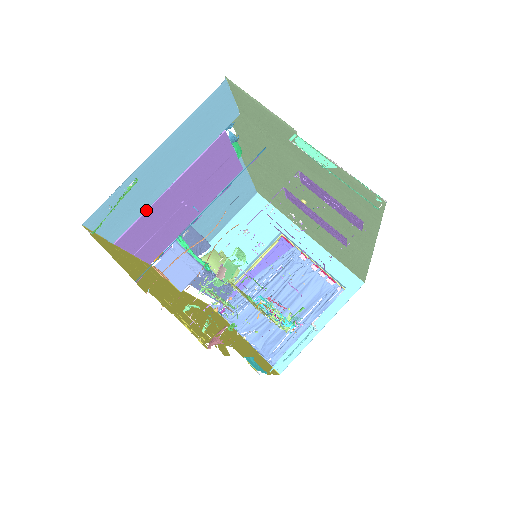
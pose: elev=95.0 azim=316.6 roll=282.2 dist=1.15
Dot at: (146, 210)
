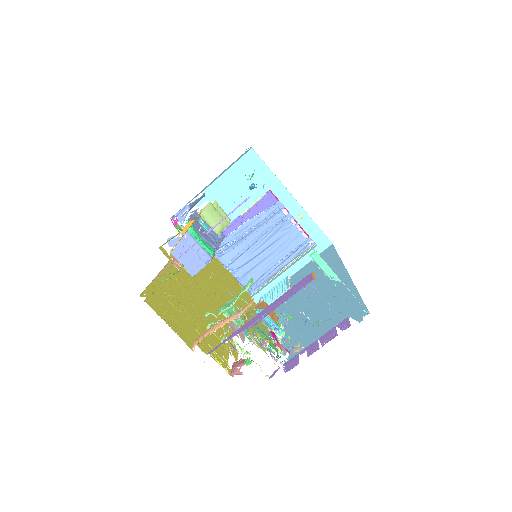
Dot at: (179, 257)
